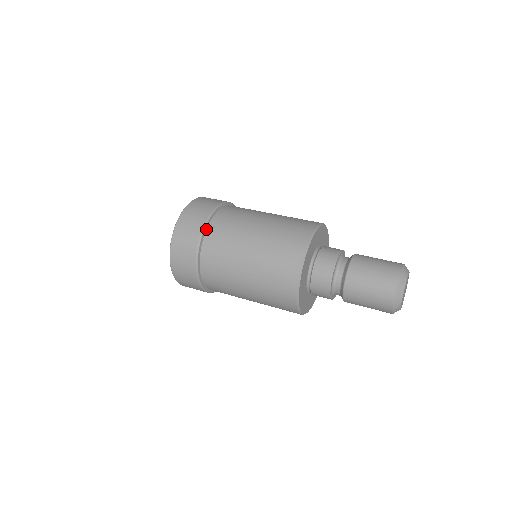
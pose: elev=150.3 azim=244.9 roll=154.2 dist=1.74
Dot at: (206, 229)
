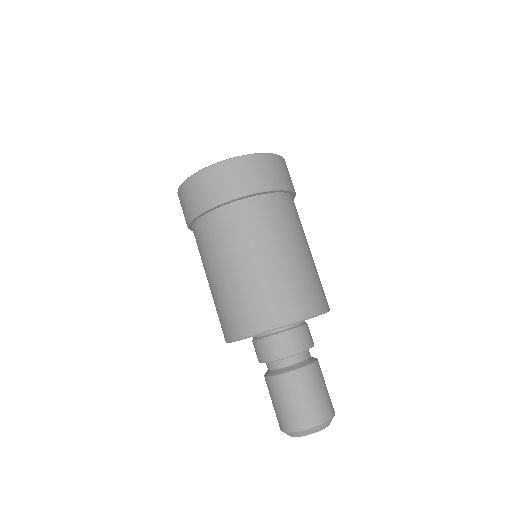
Dot at: (194, 222)
